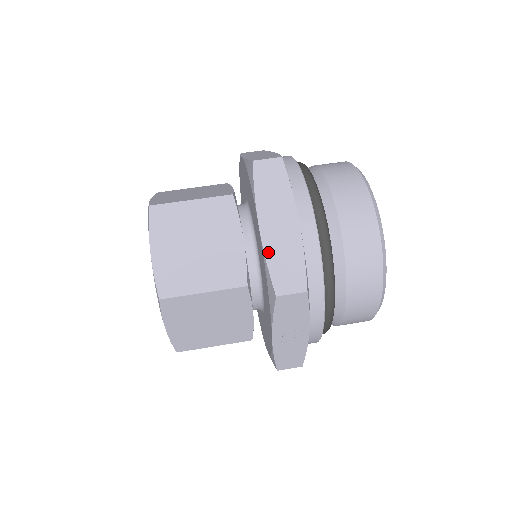
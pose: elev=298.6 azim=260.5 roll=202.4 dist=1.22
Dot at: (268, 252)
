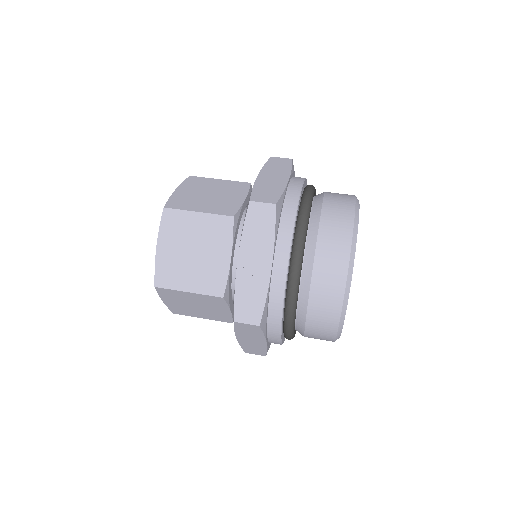
Dot at: (257, 185)
